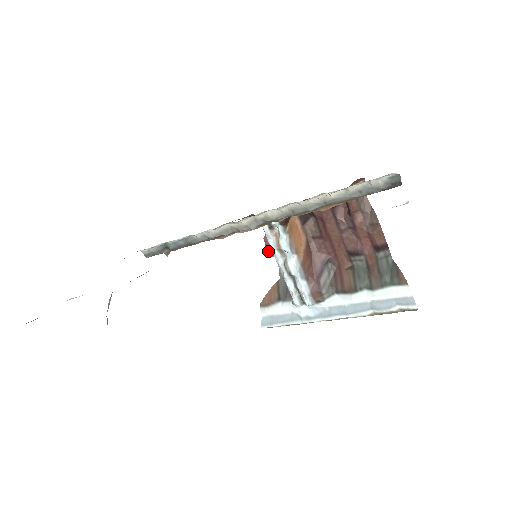
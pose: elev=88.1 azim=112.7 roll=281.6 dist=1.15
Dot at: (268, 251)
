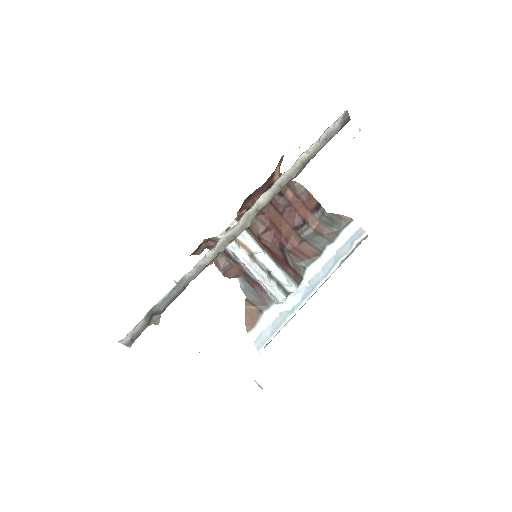
Dot at: (224, 275)
